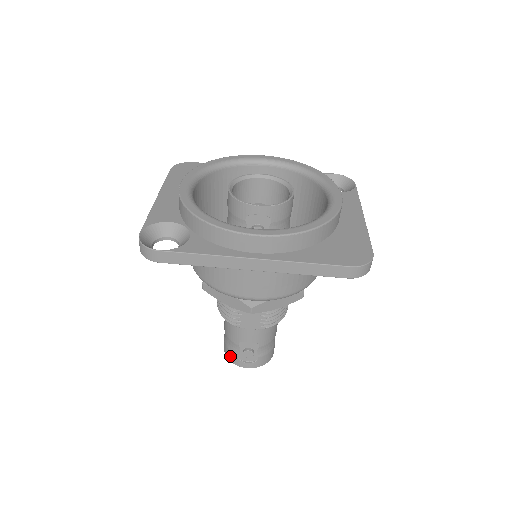
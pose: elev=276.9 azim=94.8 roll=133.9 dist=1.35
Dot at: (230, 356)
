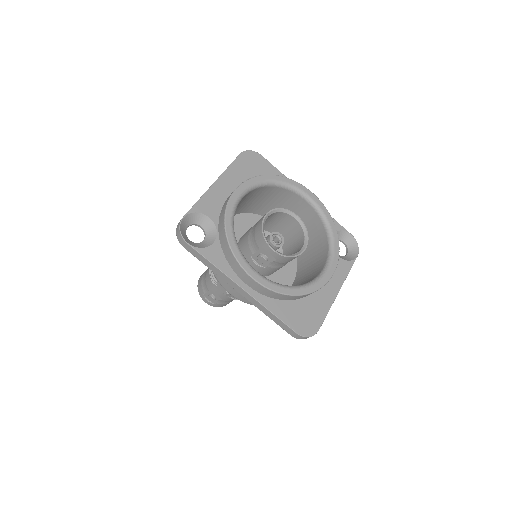
Dot at: (200, 288)
